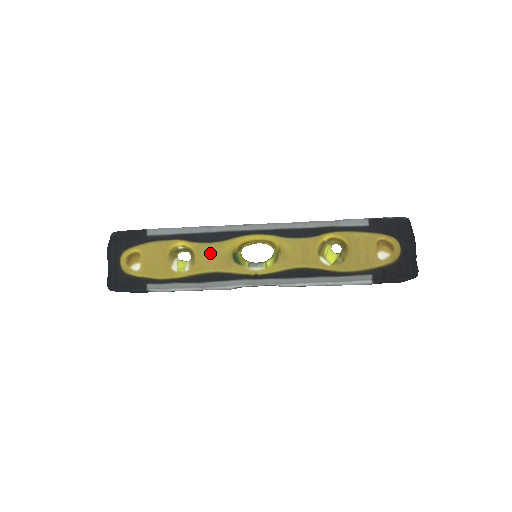
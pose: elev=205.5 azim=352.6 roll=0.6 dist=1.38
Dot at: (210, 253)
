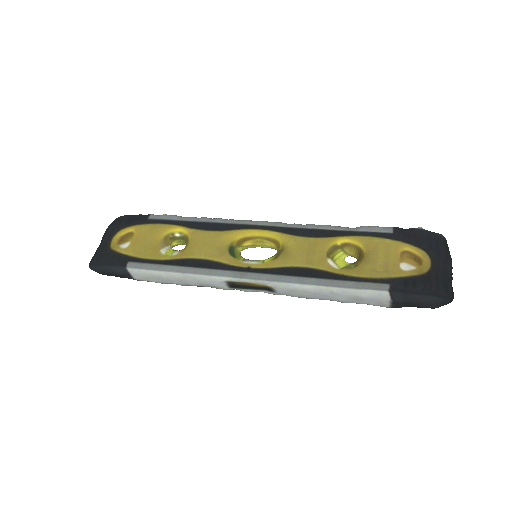
Dot at: (205, 240)
